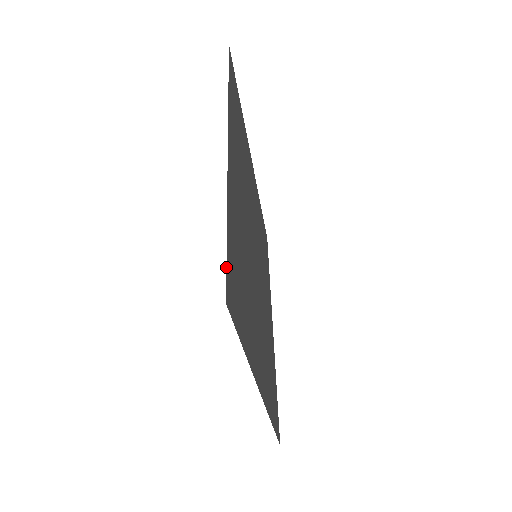
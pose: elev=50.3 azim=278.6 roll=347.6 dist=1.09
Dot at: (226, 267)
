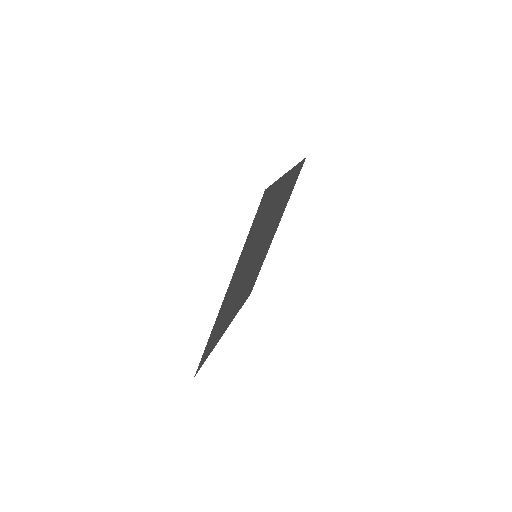
Dot at: (270, 185)
